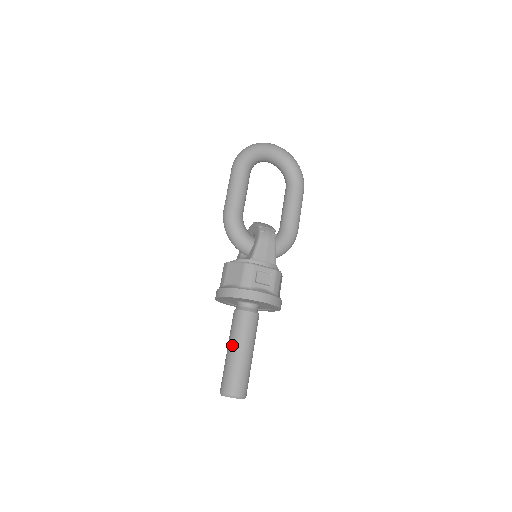
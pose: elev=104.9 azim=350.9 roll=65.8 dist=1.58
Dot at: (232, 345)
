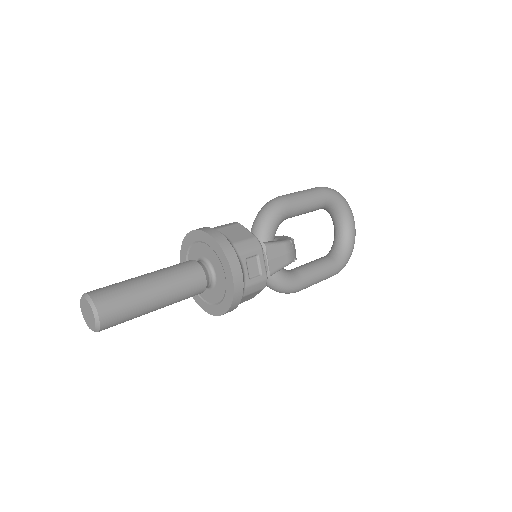
Dot at: (156, 275)
